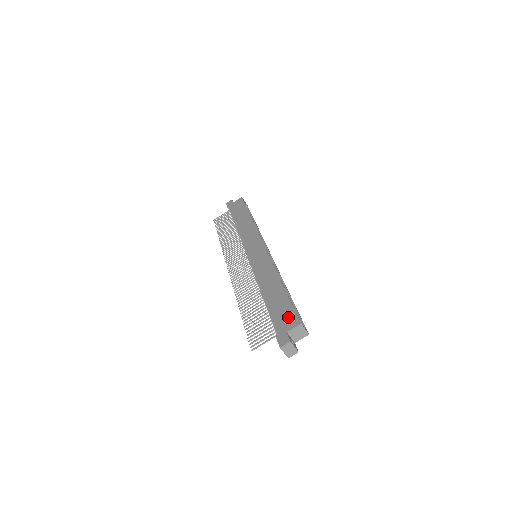
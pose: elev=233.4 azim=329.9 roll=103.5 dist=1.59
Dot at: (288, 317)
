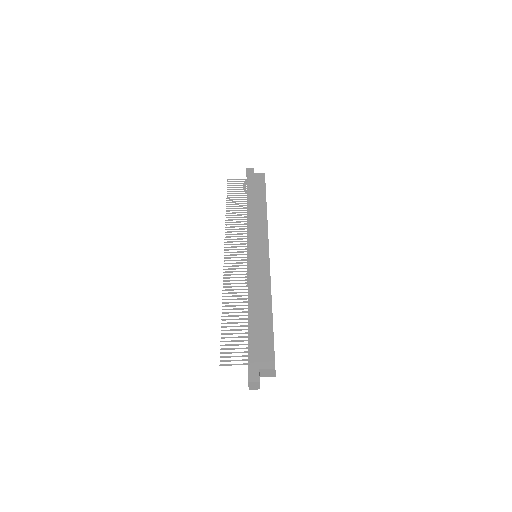
Dot at: (266, 353)
